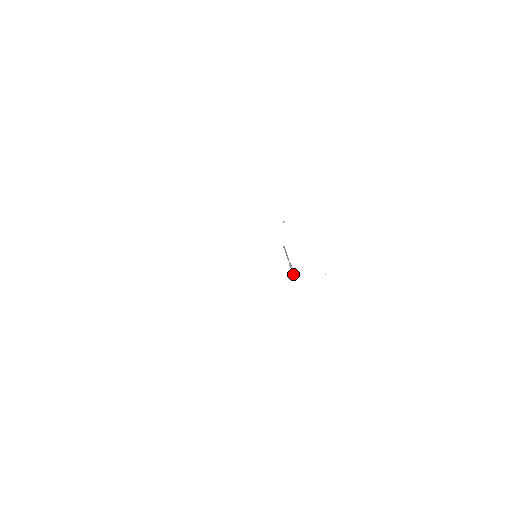
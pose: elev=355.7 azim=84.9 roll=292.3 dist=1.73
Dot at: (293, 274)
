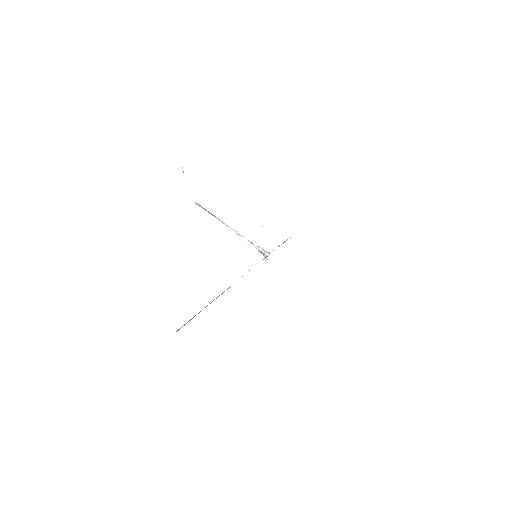
Dot at: (255, 246)
